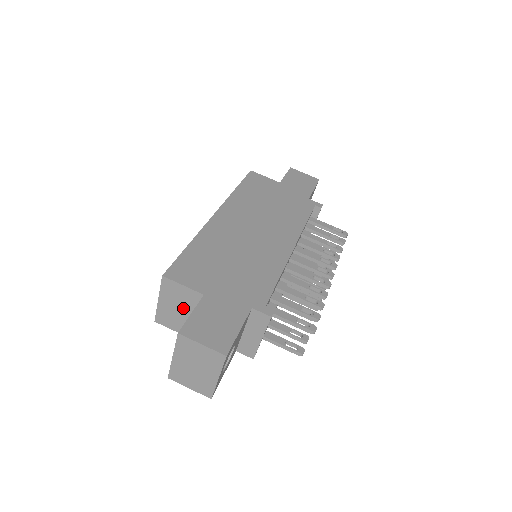
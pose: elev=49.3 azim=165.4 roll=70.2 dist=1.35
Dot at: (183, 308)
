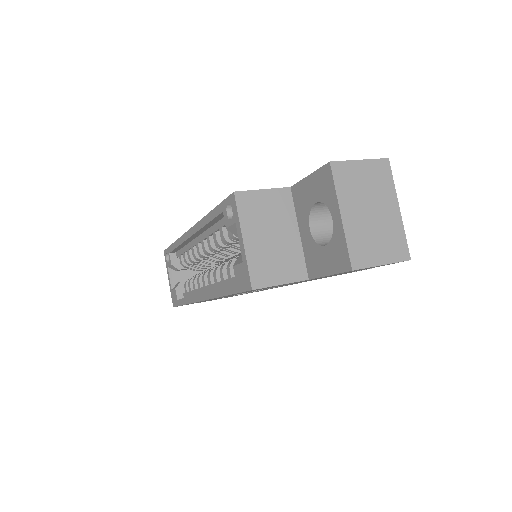
Dot at: (277, 230)
